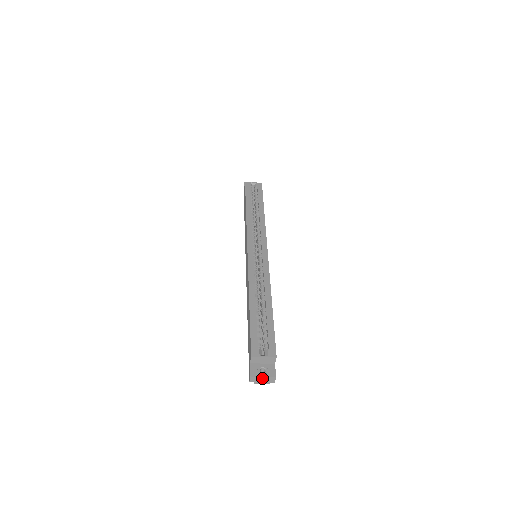
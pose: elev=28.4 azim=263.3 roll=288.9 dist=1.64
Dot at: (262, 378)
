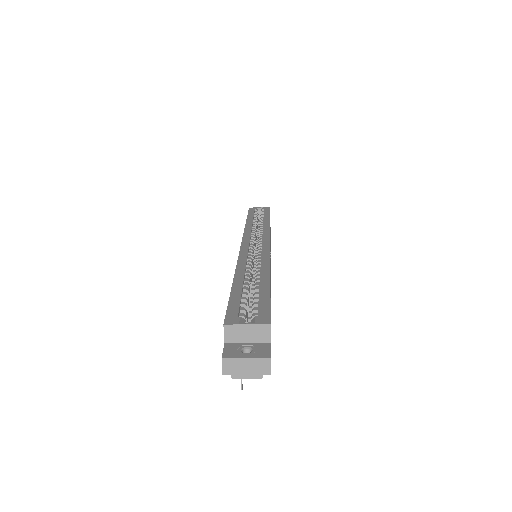
Dot at: (245, 362)
